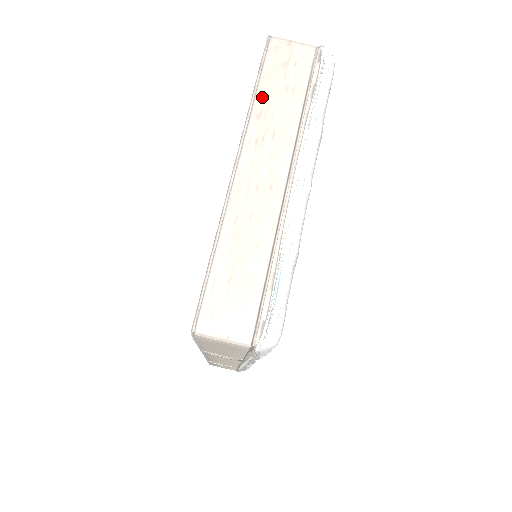
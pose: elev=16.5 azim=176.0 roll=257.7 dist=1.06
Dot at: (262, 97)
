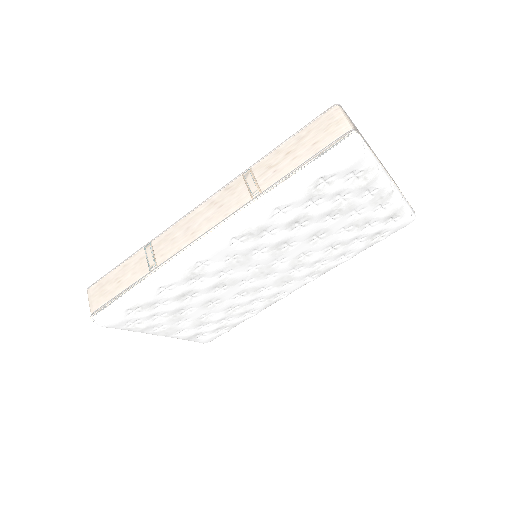
Dot at: occluded
